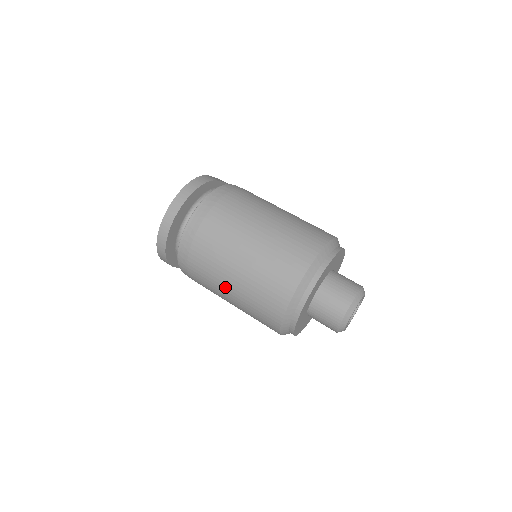
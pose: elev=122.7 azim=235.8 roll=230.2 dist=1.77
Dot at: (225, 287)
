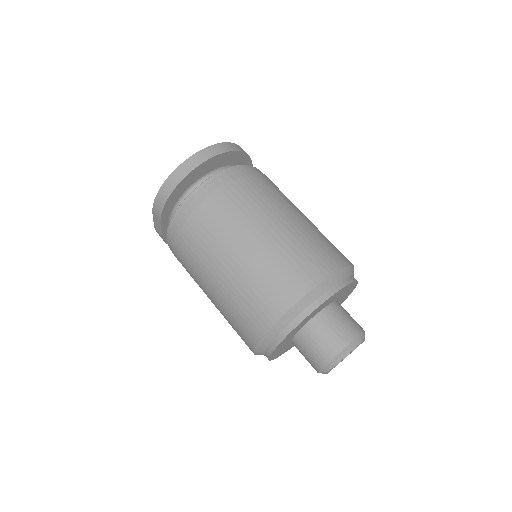
Dot at: (232, 249)
